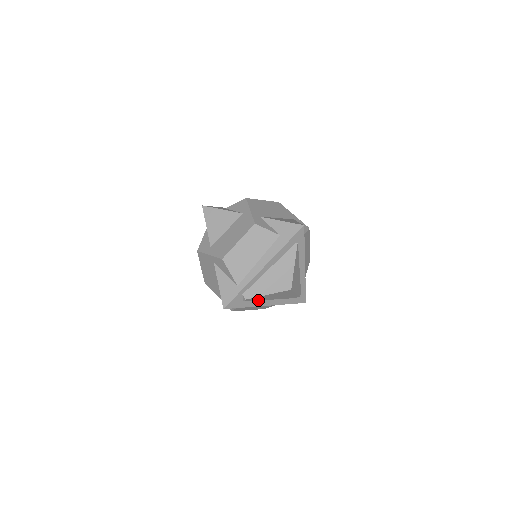
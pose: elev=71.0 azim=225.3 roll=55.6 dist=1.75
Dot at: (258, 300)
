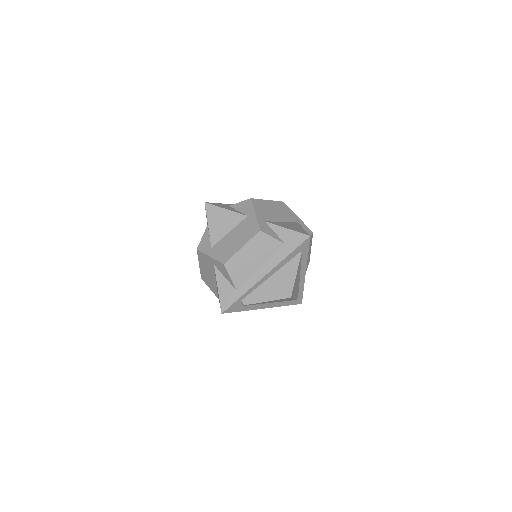
Dot at: (256, 304)
